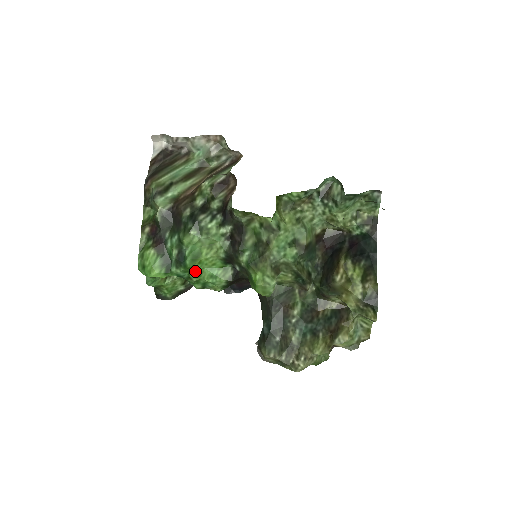
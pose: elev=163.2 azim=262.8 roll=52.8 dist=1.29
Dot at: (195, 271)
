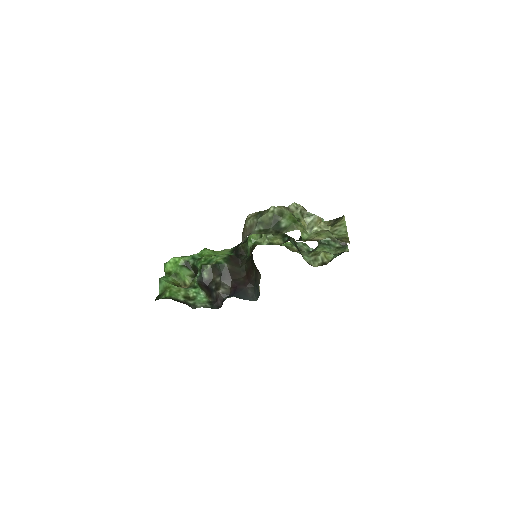
Dot at: (208, 254)
